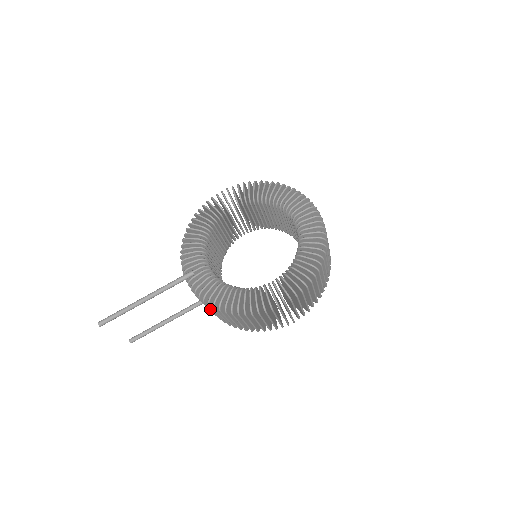
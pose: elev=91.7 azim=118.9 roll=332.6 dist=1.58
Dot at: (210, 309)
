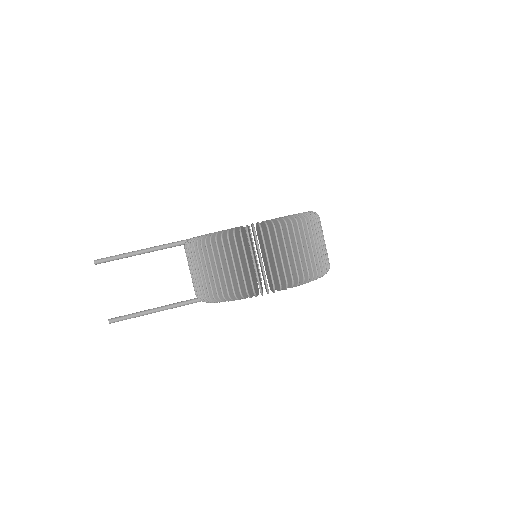
Dot at: (195, 265)
